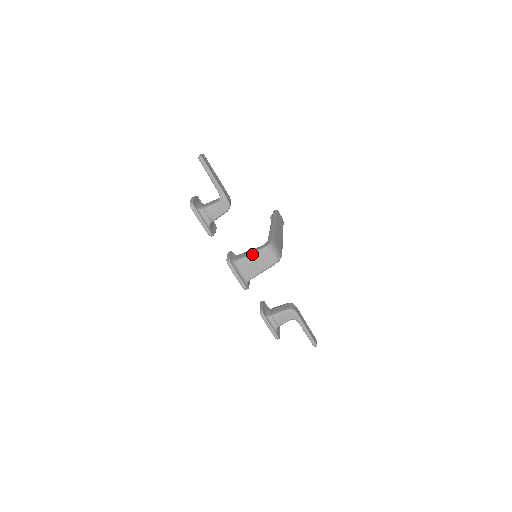
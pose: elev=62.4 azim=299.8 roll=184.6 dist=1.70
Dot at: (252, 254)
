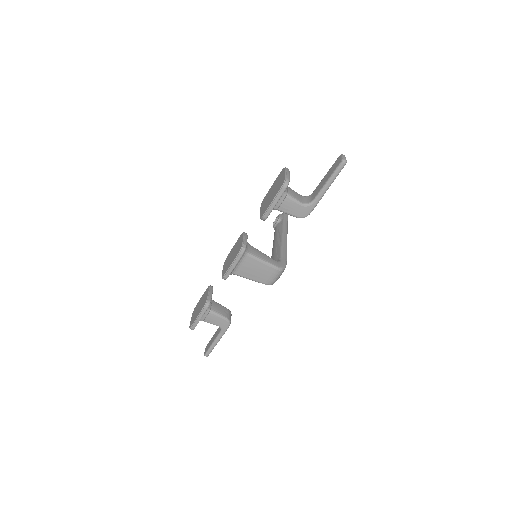
Dot at: (265, 262)
